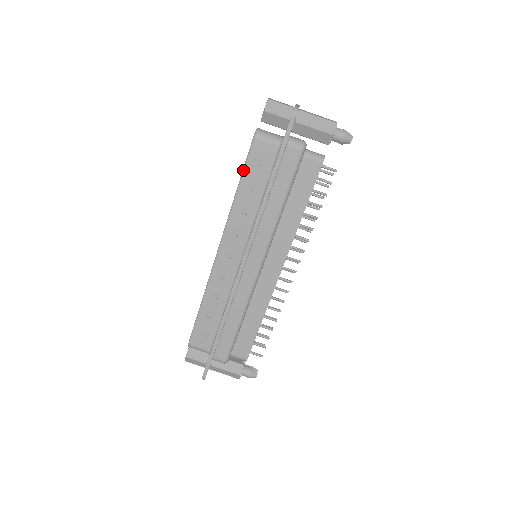
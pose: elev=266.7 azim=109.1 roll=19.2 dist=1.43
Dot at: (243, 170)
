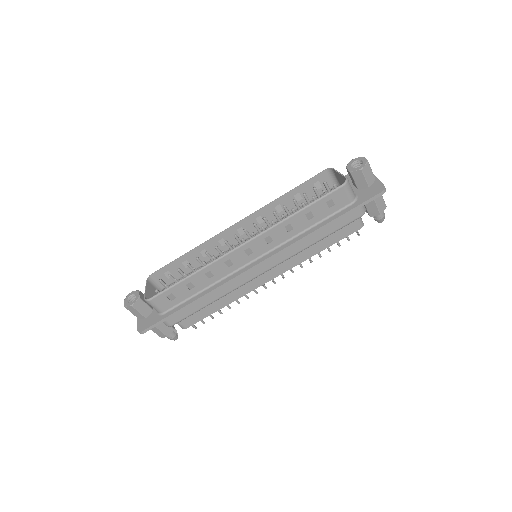
Dot at: (316, 201)
